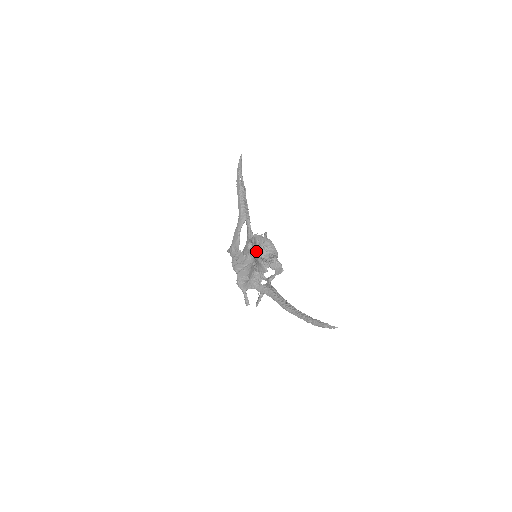
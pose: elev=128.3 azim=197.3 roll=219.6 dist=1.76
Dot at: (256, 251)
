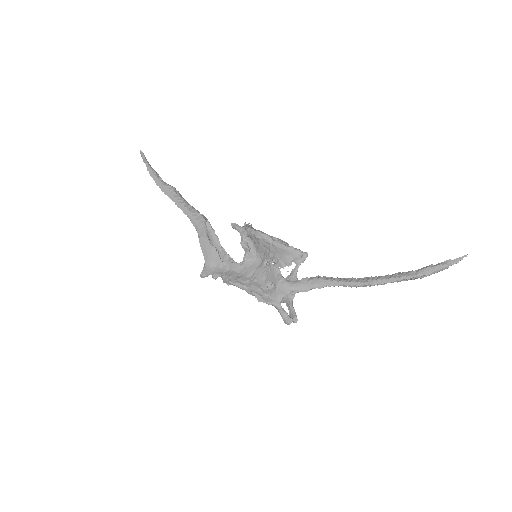
Dot at: (268, 238)
